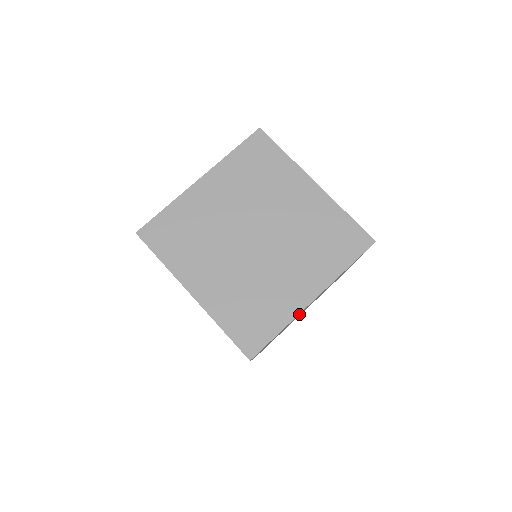
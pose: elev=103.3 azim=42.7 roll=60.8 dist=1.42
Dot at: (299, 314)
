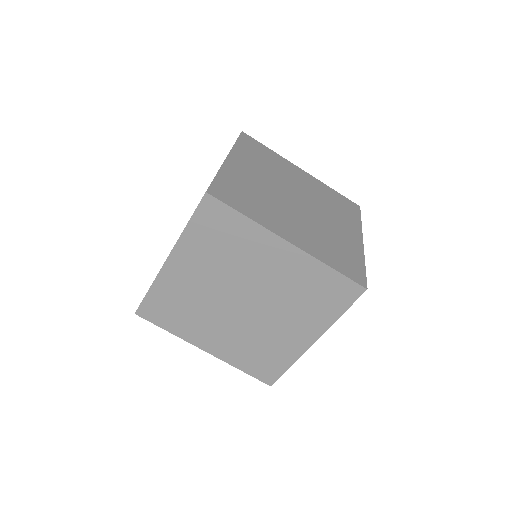
Dot at: (194, 289)
